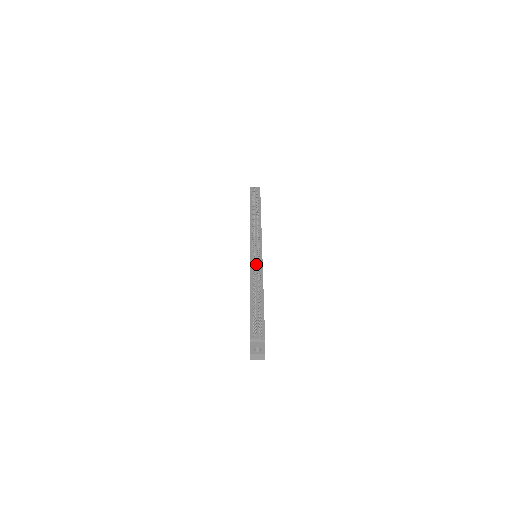
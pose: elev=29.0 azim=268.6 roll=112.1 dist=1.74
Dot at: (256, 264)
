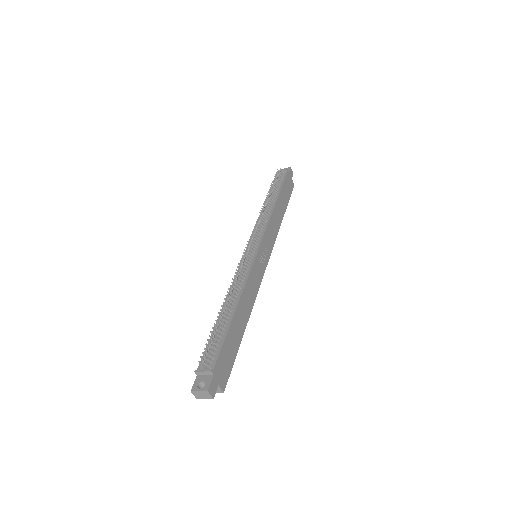
Dot at: (243, 268)
